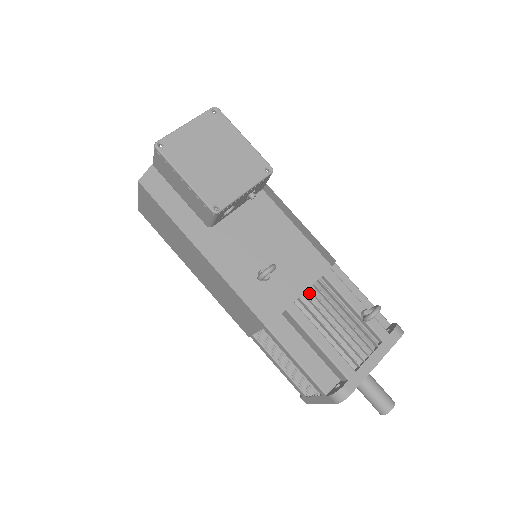
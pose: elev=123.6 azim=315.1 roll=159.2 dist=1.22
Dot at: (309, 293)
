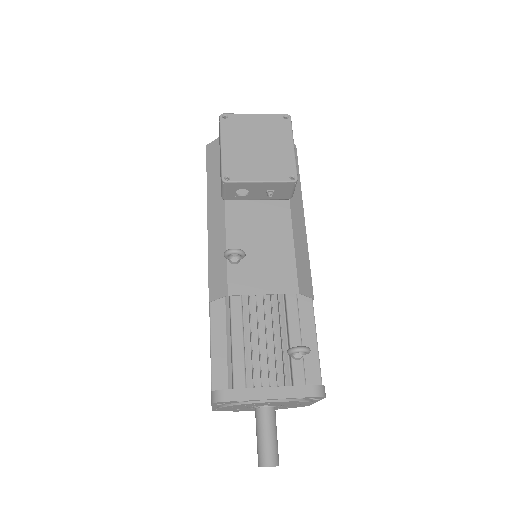
Dot at: (262, 299)
